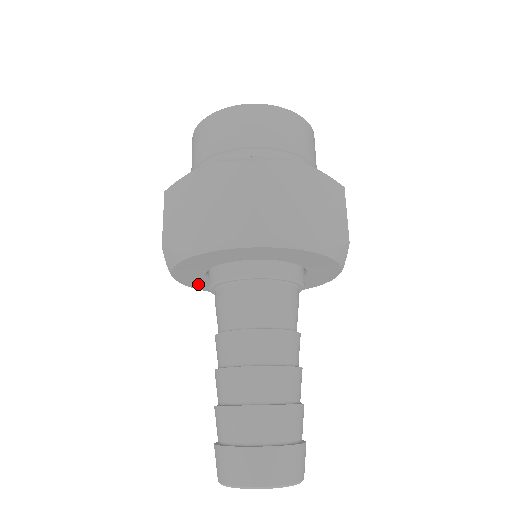
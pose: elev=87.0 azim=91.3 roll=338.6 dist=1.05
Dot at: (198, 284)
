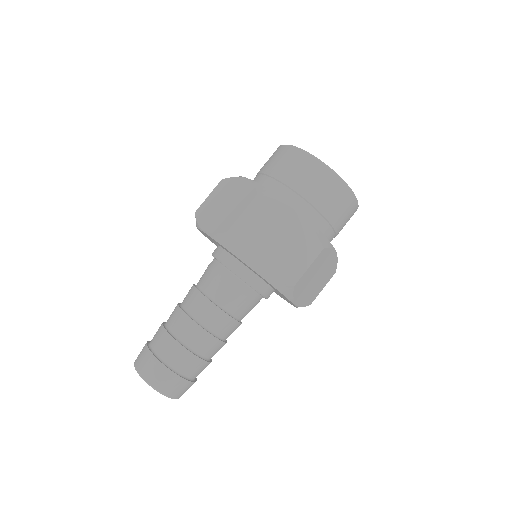
Dot at: occluded
